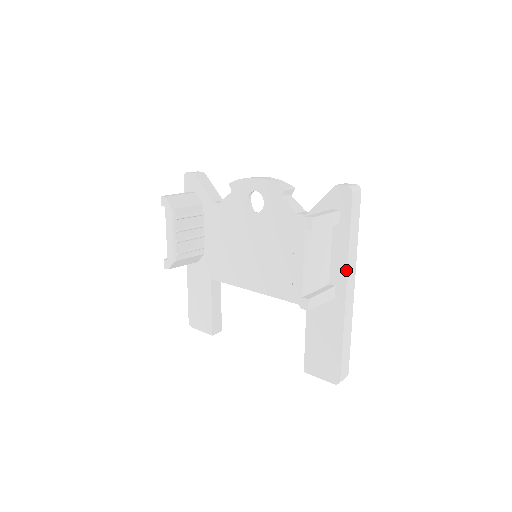
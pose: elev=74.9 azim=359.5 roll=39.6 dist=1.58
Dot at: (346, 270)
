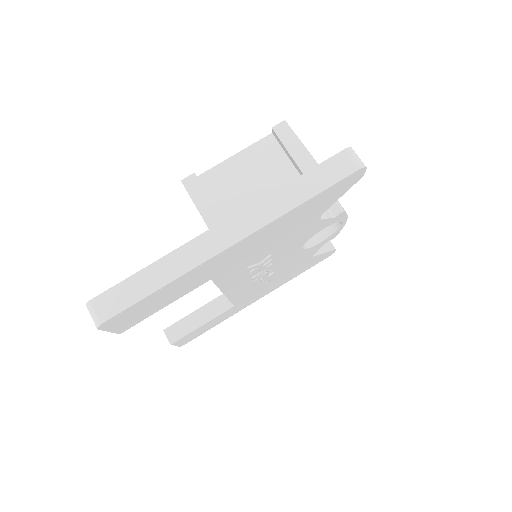
Dot at: (250, 205)
